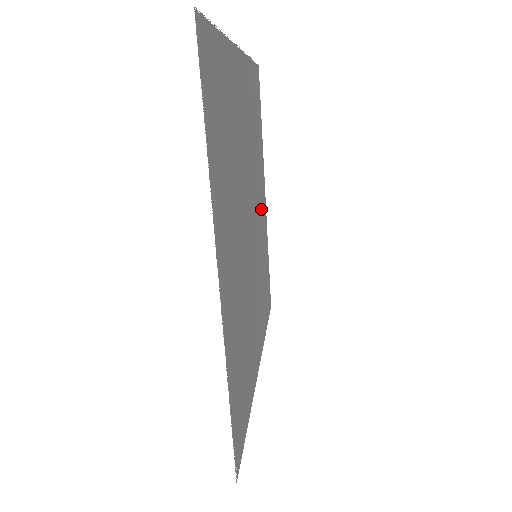
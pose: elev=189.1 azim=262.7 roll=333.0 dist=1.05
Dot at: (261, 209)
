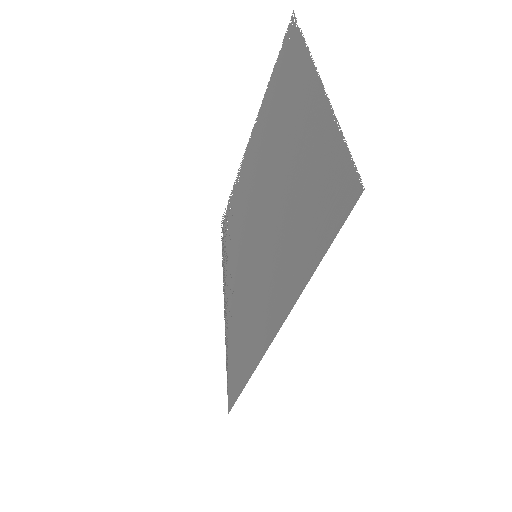
Dot at: (235, 276)
